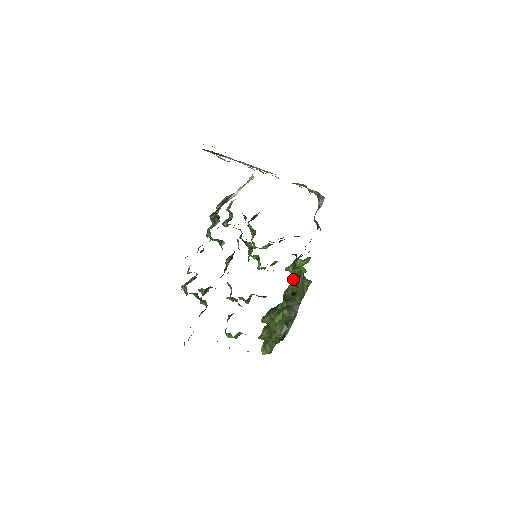
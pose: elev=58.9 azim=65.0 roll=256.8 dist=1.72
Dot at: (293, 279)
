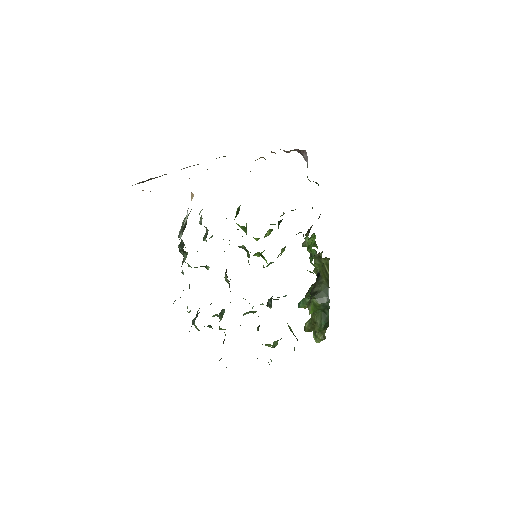
Dot at: (310, 261)
